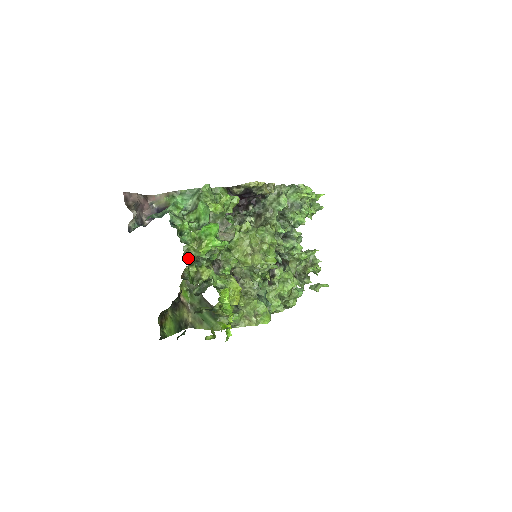
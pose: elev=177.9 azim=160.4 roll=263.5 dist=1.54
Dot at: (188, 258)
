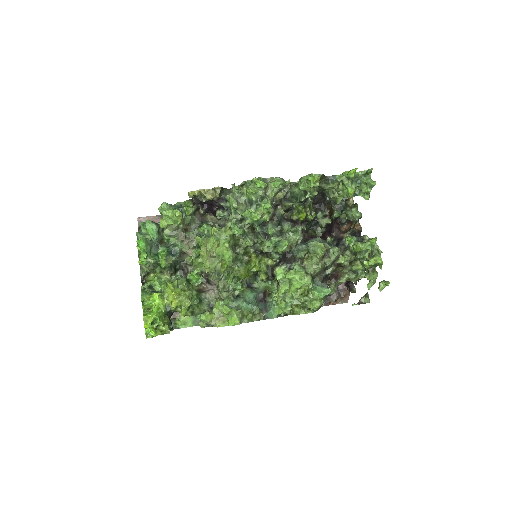
Dot at: (145, 267)
